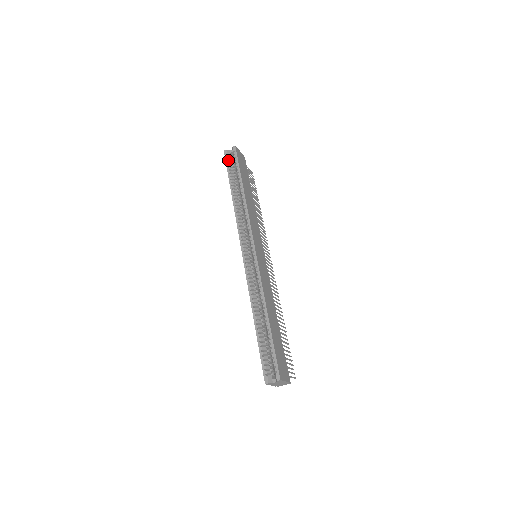
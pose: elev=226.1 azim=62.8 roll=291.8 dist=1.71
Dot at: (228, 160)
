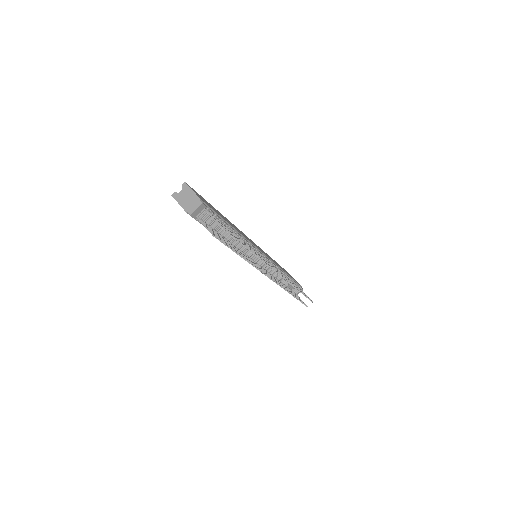
Dot at: occluded
